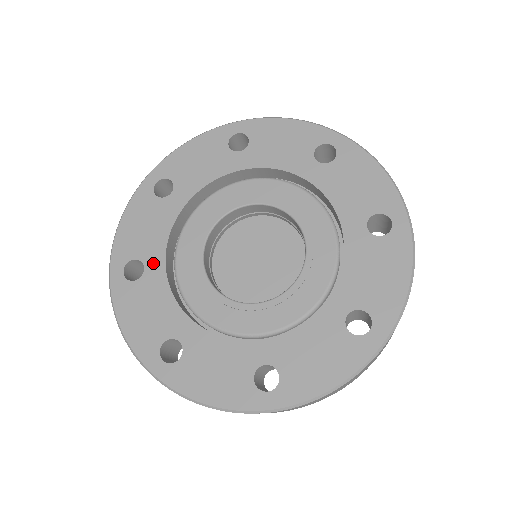
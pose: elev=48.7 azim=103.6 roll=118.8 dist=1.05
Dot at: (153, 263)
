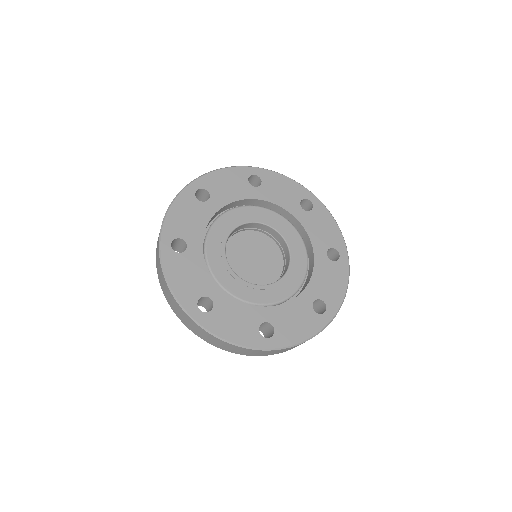
Dot at: (194, 244)
